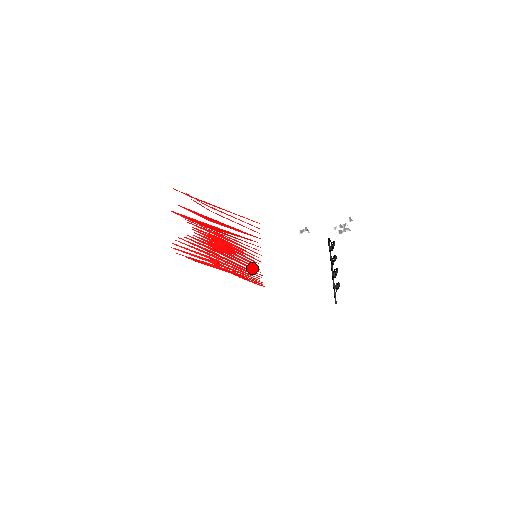
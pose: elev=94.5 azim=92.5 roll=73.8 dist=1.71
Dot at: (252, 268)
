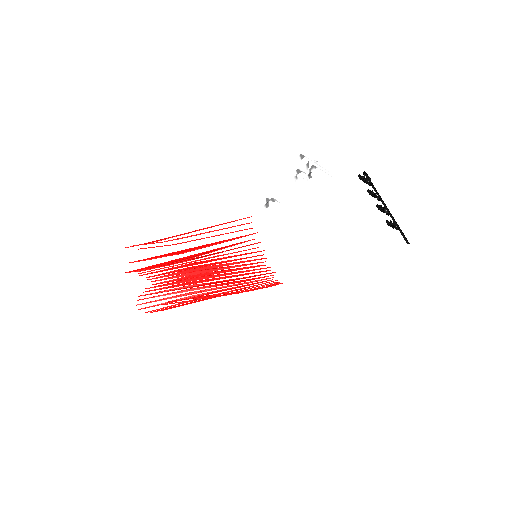
Dot at: (256, 272)
